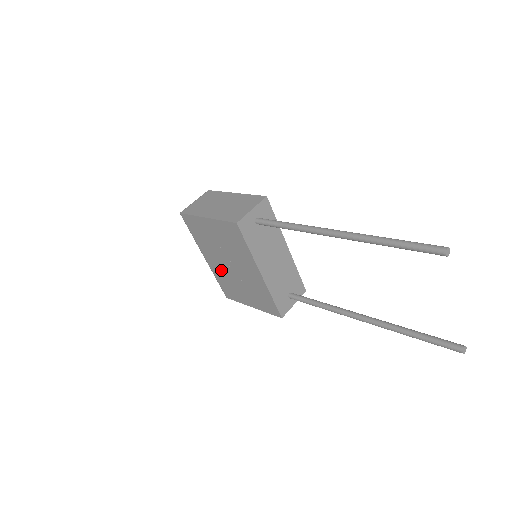
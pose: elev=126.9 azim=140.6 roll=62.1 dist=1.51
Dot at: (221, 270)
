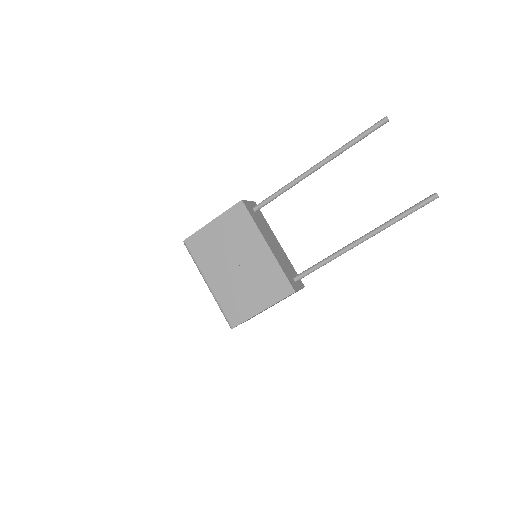
Dot at: (226, 284)
